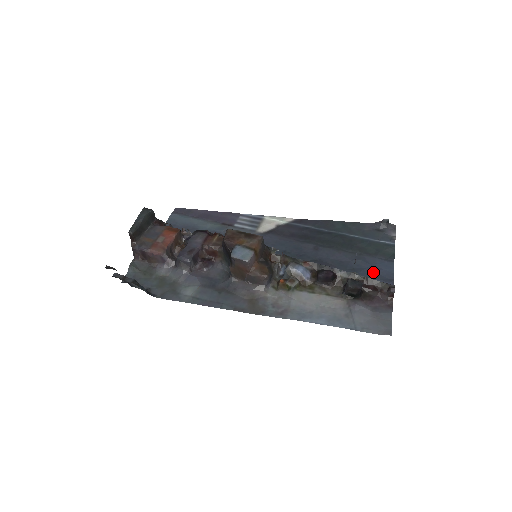
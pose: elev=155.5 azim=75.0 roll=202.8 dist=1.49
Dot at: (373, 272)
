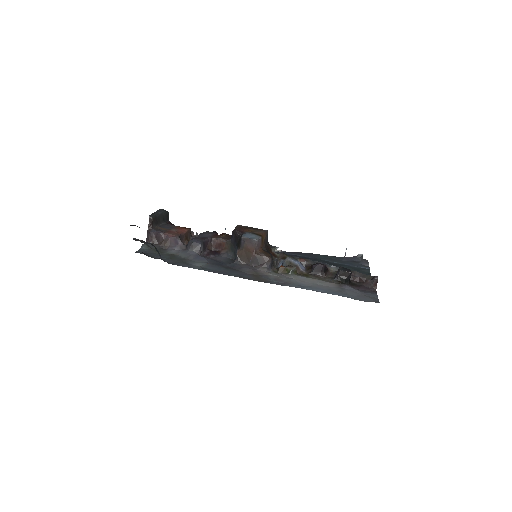
Dot at: occluded
